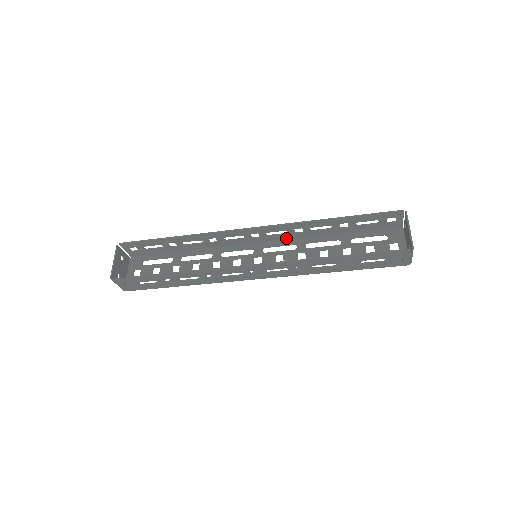
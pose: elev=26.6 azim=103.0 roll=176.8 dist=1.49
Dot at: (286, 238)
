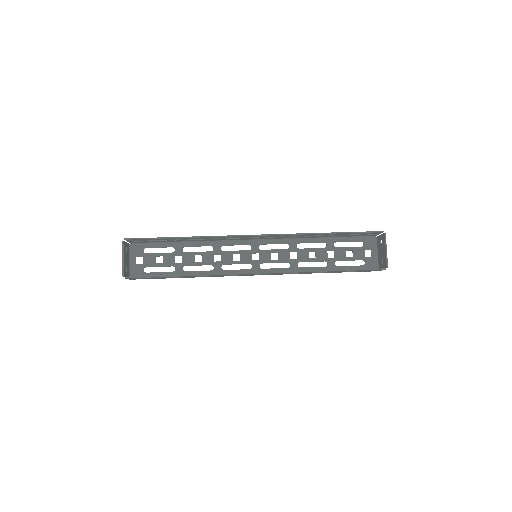
Dot at: (281, 238)
